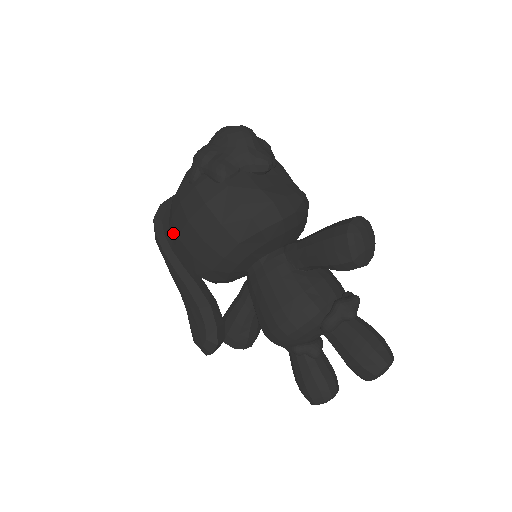
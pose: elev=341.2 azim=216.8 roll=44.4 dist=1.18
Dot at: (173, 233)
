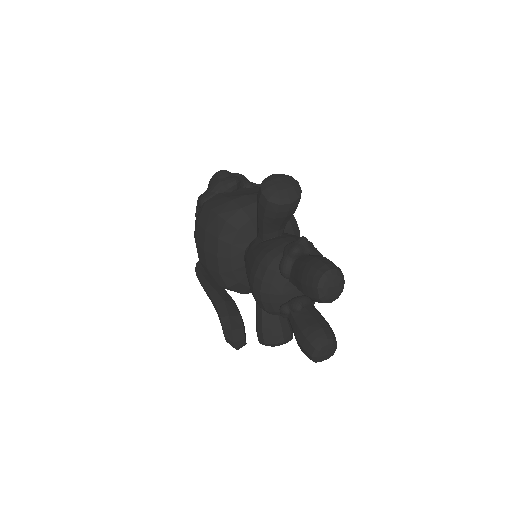
Dot at: occluded
